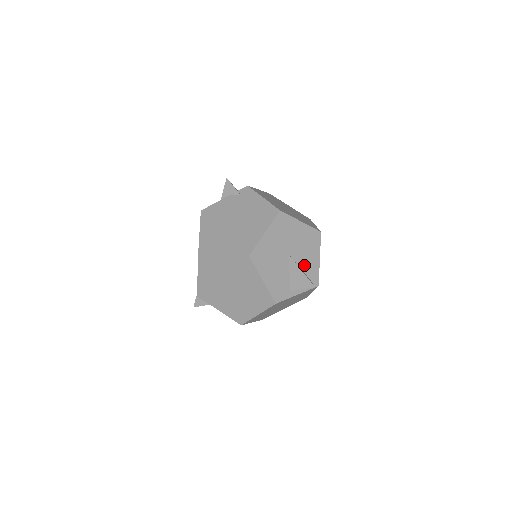
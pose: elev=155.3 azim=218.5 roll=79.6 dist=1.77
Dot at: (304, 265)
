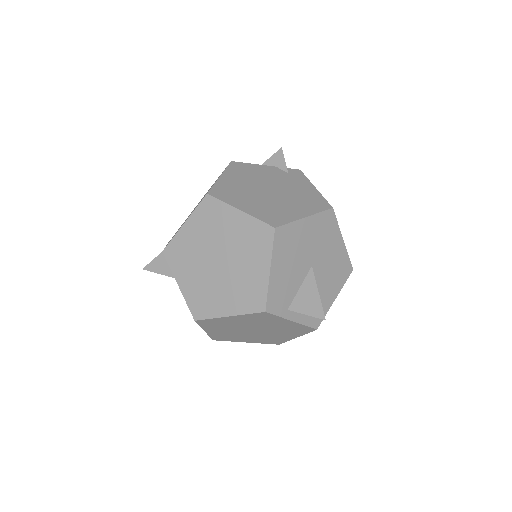
Dot at: (318, 291)
